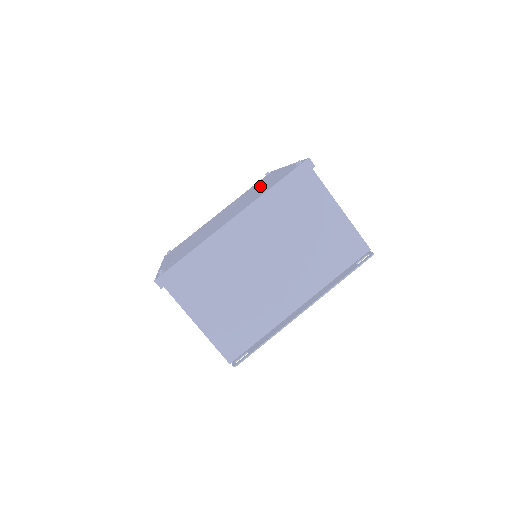
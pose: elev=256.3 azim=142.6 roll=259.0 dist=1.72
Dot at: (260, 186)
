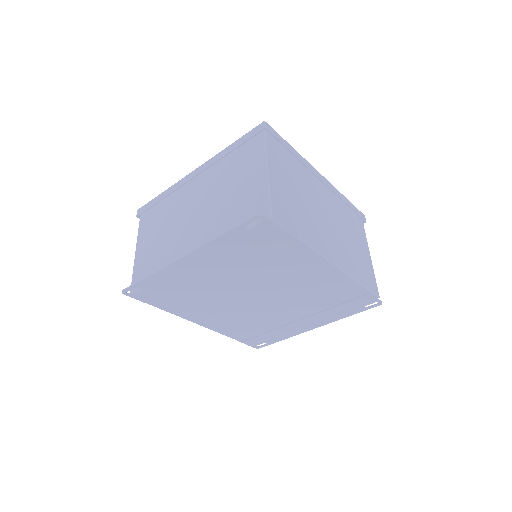
Dot at: occluded
